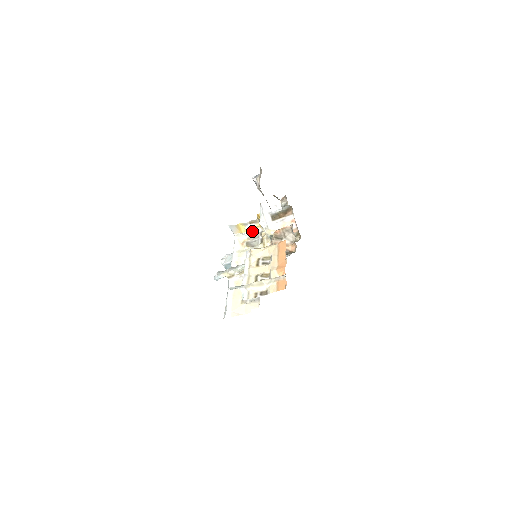
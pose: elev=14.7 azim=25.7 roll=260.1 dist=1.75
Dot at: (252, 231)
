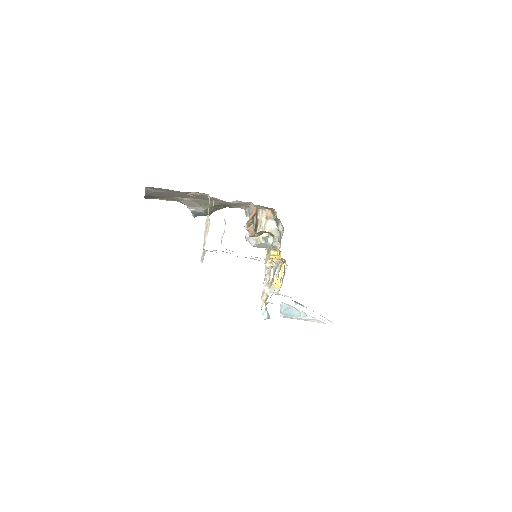
Dot at: occluded
